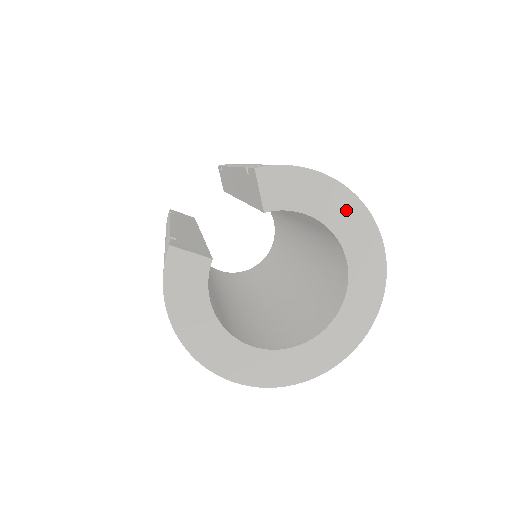
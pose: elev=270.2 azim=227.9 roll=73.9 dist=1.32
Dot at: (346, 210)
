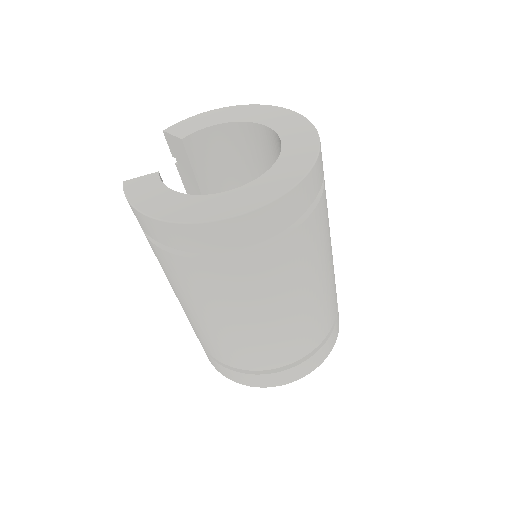
Dot at: (238, 112)
